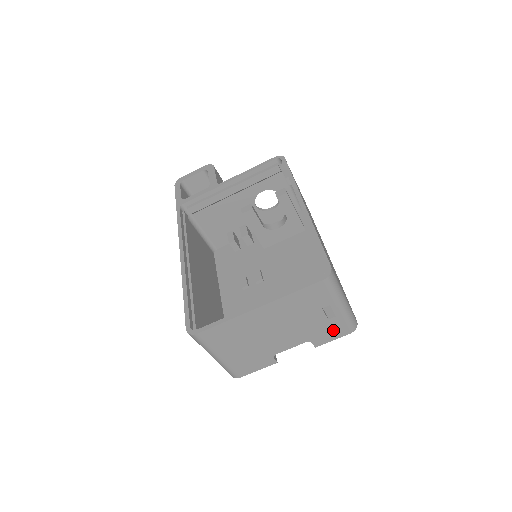
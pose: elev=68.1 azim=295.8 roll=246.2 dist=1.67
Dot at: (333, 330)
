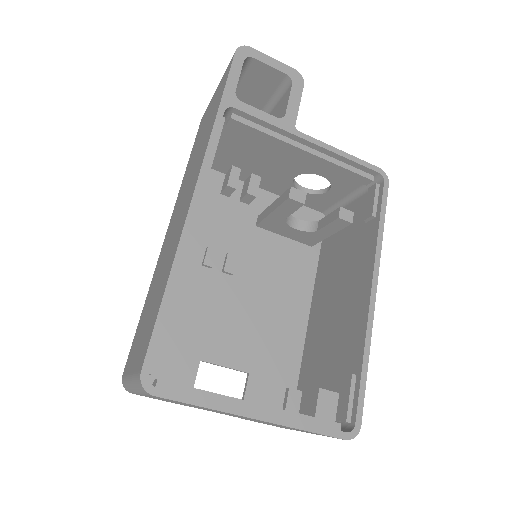
Dot at: occluded
